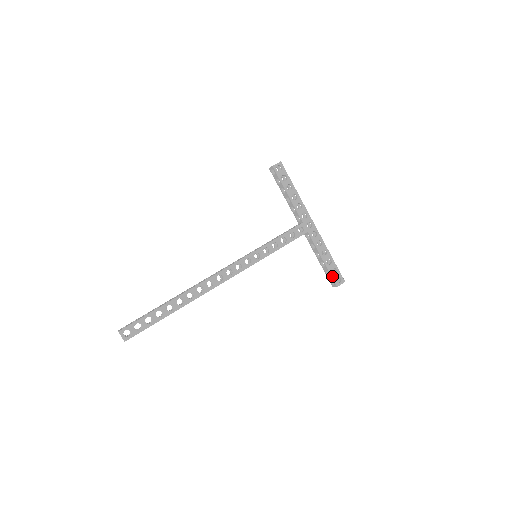
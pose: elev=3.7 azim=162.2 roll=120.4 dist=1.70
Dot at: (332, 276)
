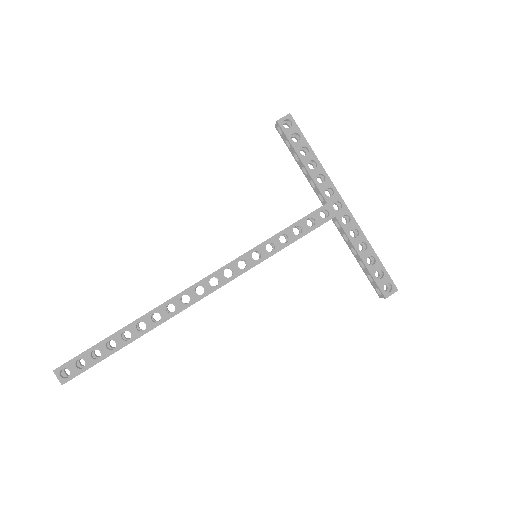
Dot at: (377, 282)
